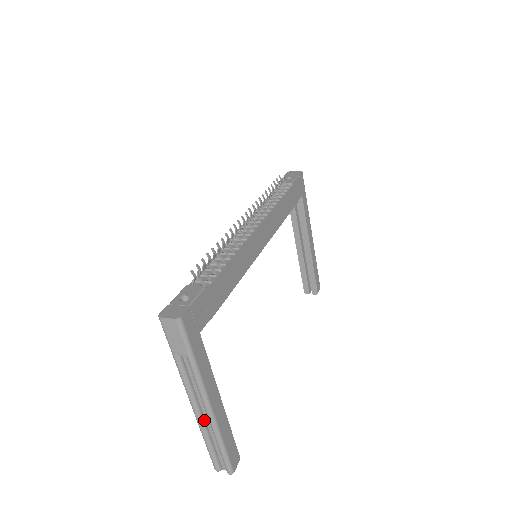
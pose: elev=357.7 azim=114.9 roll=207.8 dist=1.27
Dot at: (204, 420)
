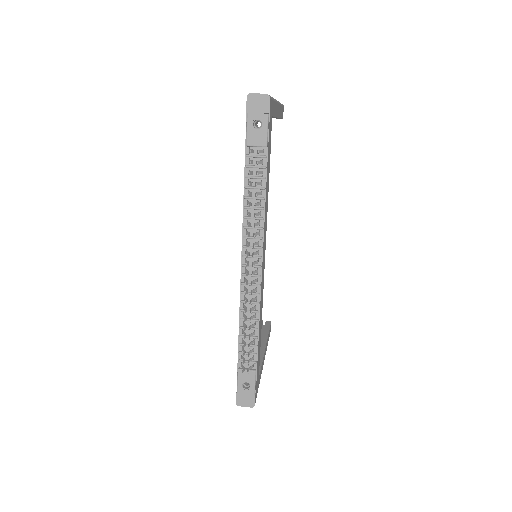
Dot at: occluded
